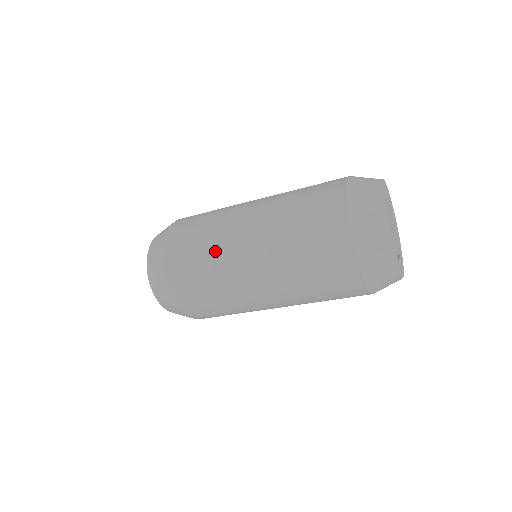
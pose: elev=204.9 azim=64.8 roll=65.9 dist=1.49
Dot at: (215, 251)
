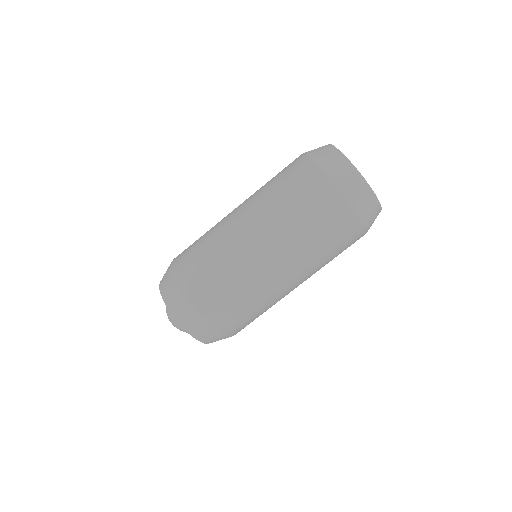
Dot at: (220, 246)
